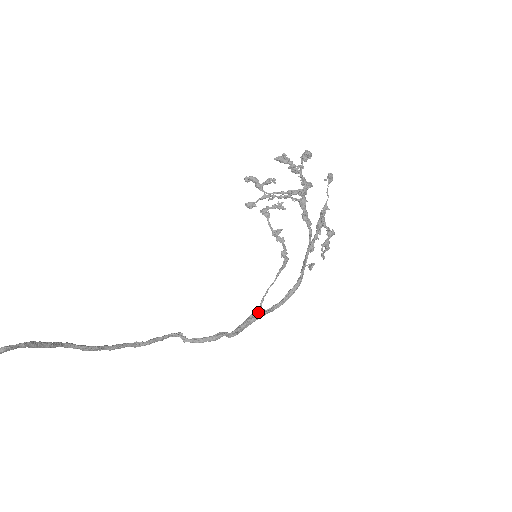
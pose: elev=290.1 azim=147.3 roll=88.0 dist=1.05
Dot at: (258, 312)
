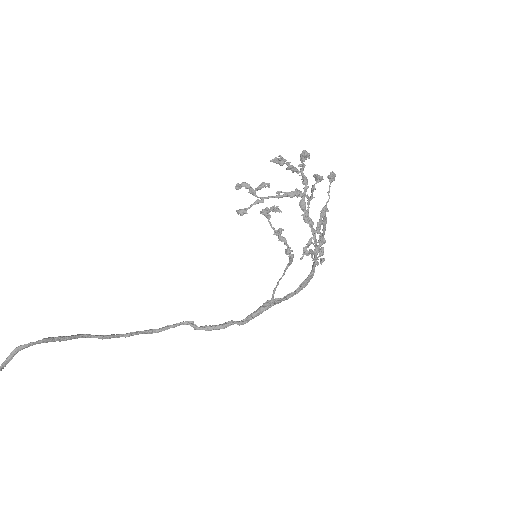
Dot at: (271, 301)
